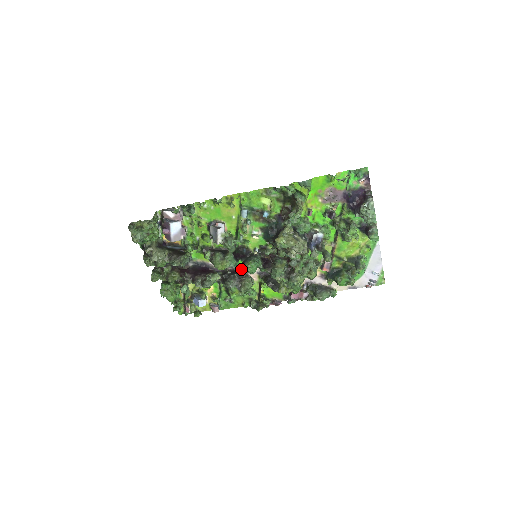
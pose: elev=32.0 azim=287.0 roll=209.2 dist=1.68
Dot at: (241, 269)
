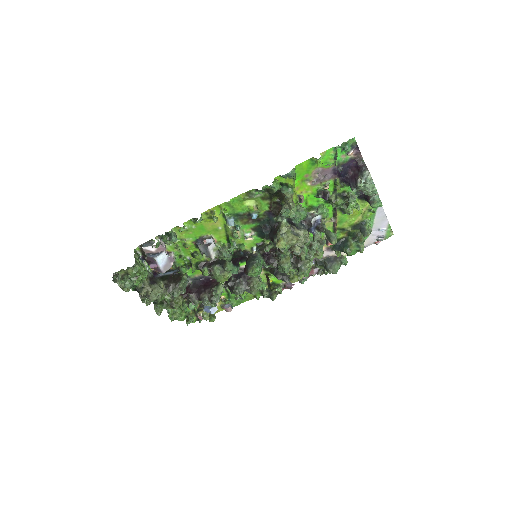
Dot at: (243, 269)
